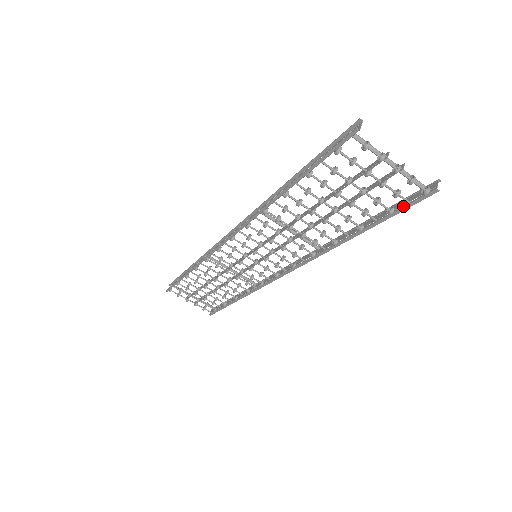
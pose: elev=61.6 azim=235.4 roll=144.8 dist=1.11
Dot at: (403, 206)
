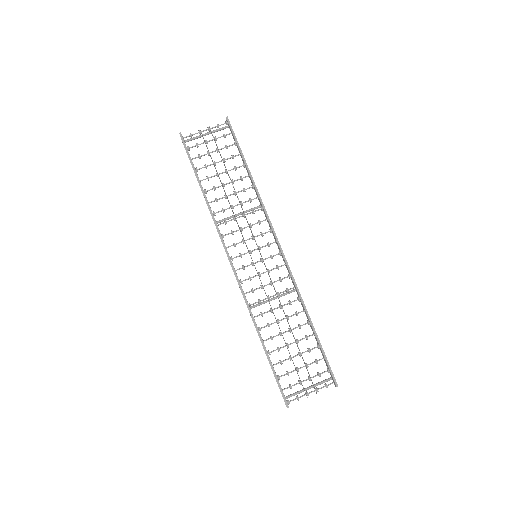
Dot at: (233, 136)
